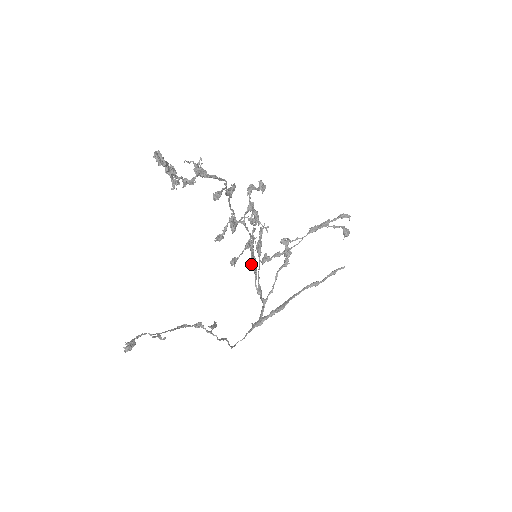
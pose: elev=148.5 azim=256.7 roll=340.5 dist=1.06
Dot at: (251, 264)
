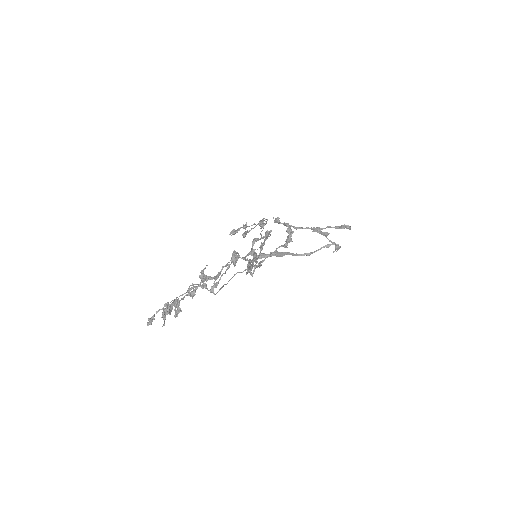
Dot at: (246, 273)
